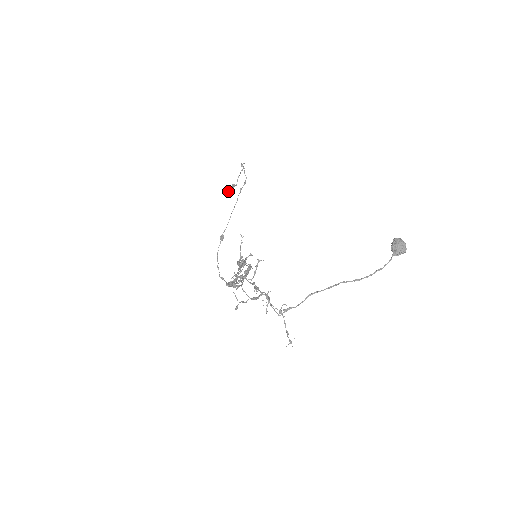
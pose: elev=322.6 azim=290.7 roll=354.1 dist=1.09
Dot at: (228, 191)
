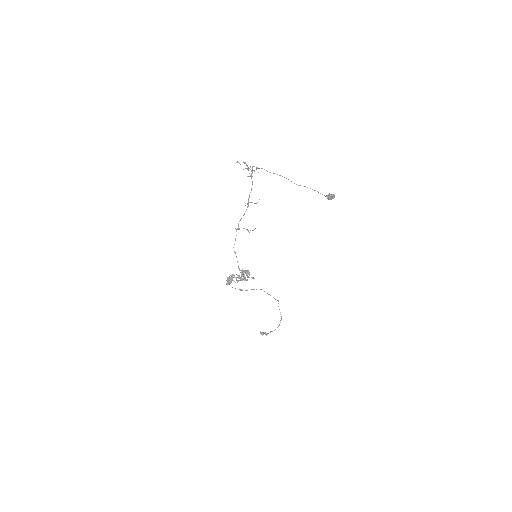
Dot at: (261, 332)
